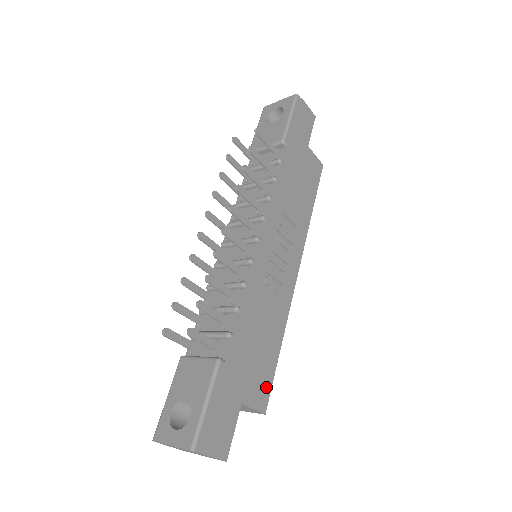
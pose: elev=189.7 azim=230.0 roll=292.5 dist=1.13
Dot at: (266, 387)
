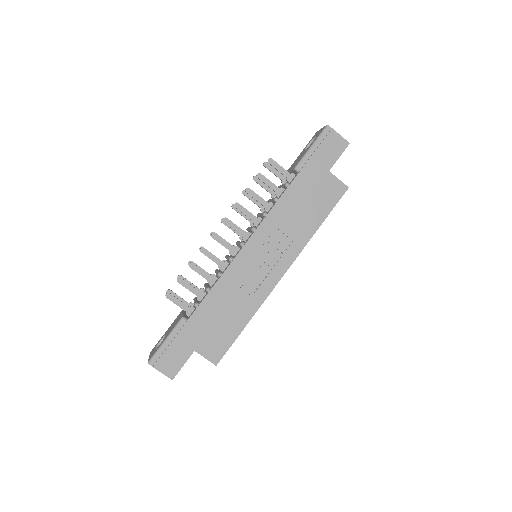
Dot at: (222, 348)
